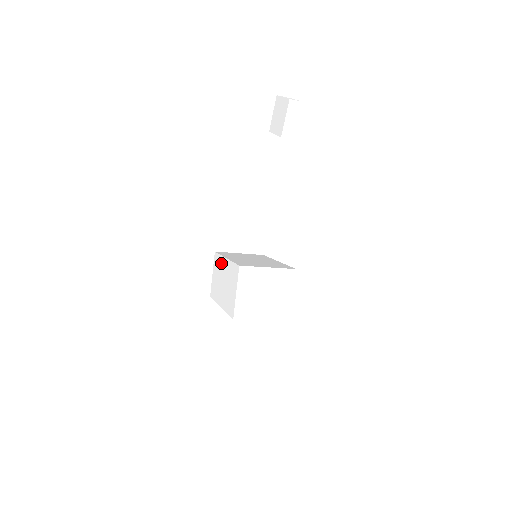
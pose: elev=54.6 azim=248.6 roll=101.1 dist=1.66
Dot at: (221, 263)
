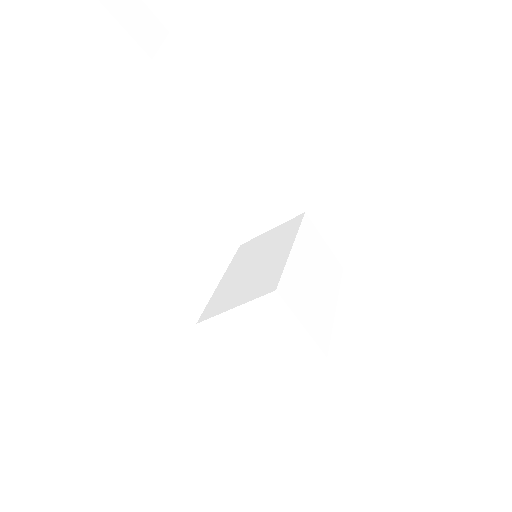
Dot at: occluded
